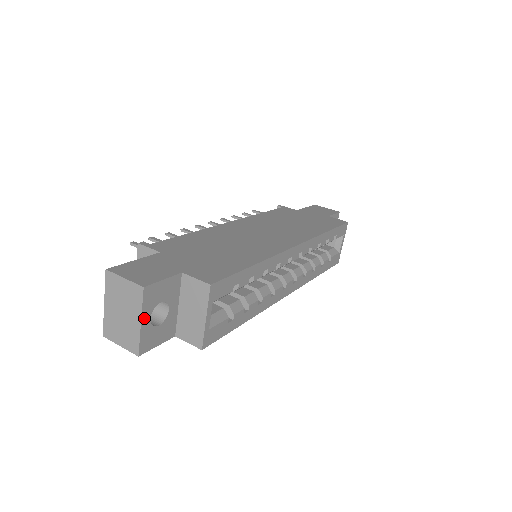
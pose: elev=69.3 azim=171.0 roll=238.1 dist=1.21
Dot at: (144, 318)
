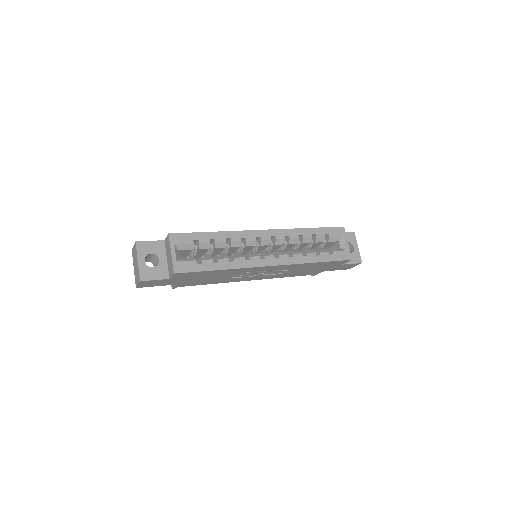
Dot at: (140, 259)
